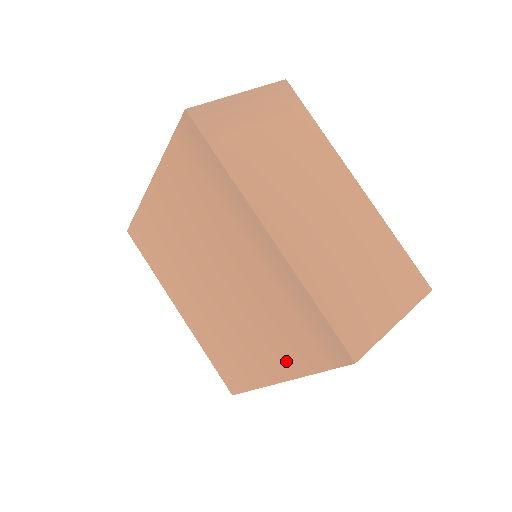
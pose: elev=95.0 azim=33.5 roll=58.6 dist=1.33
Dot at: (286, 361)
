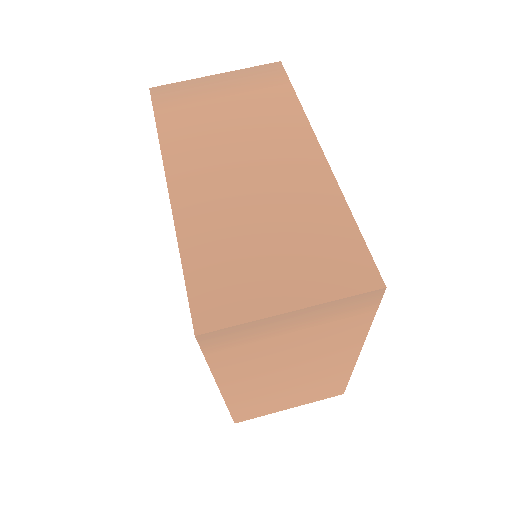
Dot at: occluded
